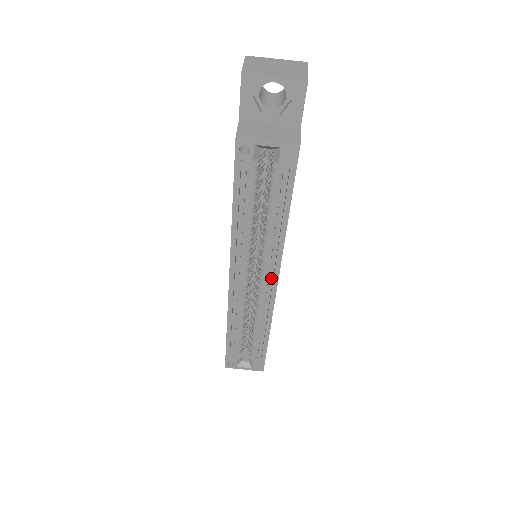
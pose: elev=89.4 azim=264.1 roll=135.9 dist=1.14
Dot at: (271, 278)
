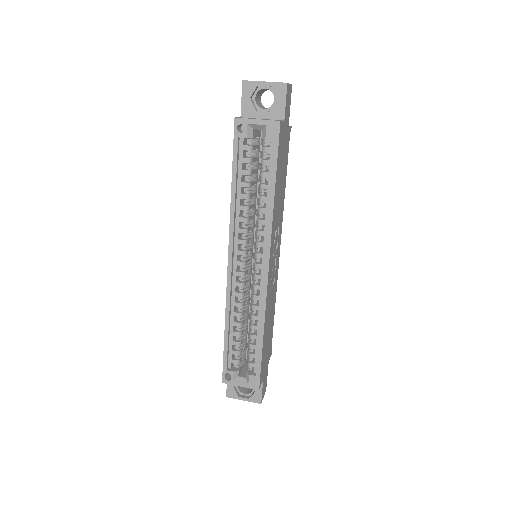
Dot at: (264, 262)
